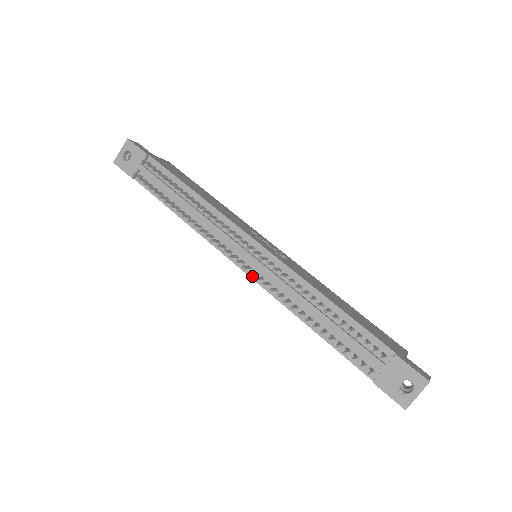
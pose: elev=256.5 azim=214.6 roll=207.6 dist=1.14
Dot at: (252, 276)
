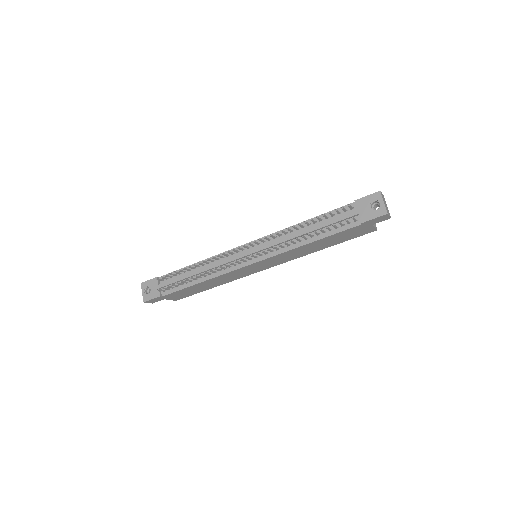
Dot at: (261, 259)
